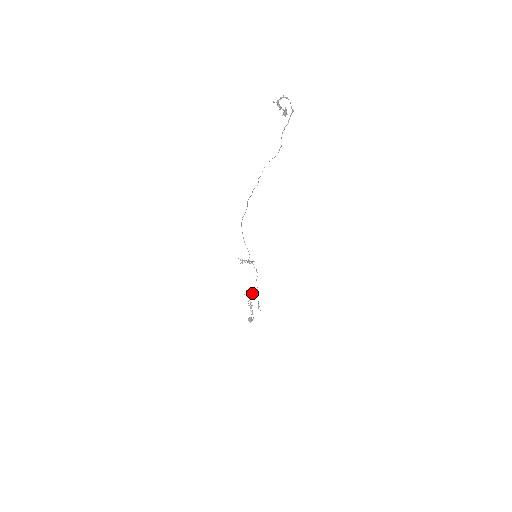
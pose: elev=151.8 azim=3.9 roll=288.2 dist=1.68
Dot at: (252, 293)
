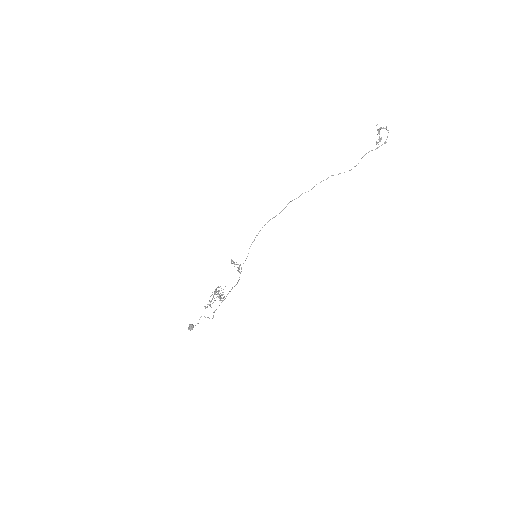
Dot at: occluded
